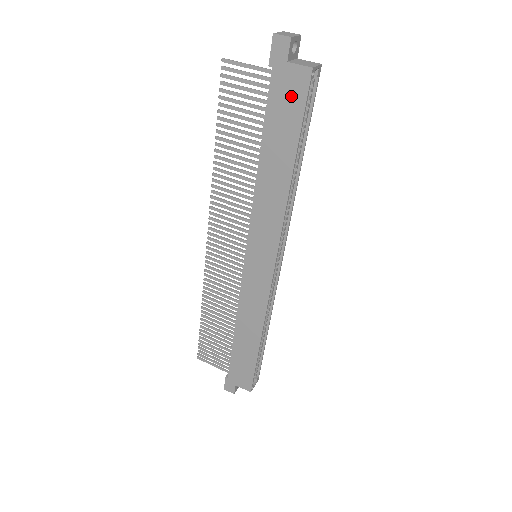
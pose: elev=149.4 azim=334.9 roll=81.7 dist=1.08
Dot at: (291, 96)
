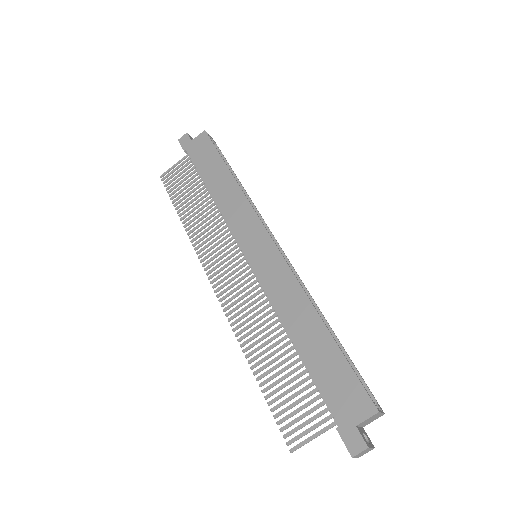
Dot at: (203, 148)
